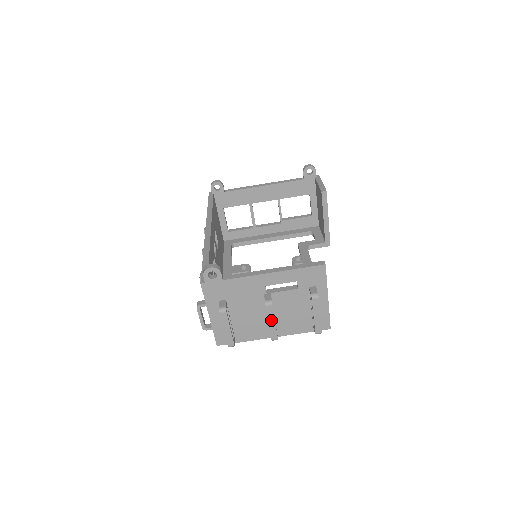
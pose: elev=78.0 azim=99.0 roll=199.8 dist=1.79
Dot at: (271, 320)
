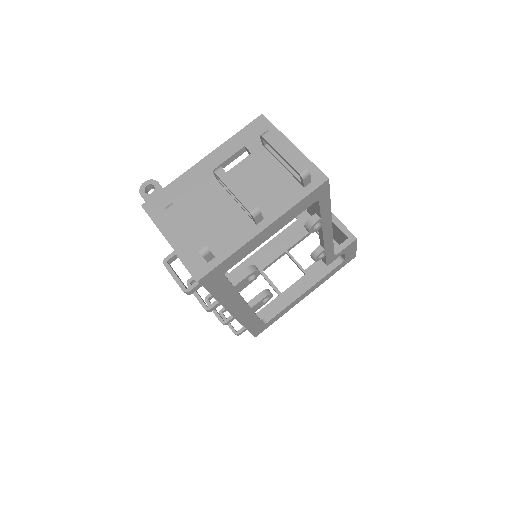
Dot at: (232, 187)
